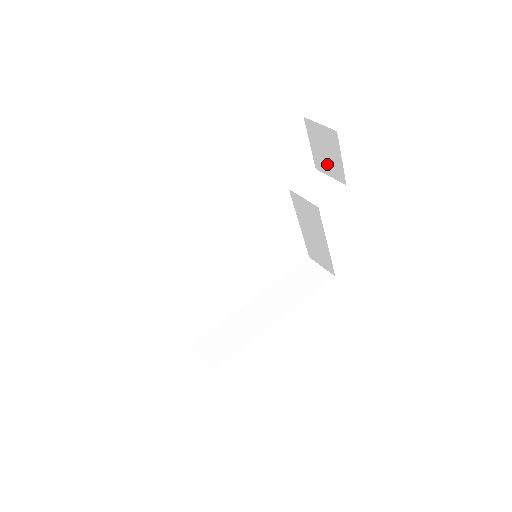
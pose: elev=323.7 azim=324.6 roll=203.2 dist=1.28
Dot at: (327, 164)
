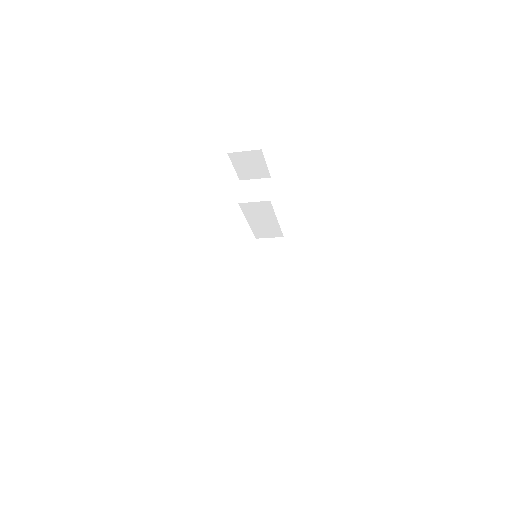
Dot at: (252, 173)
